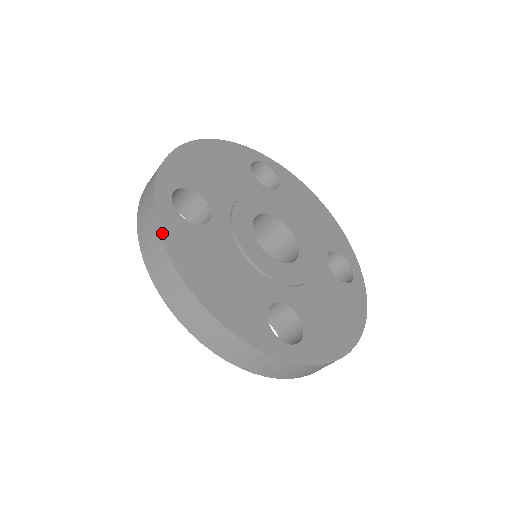
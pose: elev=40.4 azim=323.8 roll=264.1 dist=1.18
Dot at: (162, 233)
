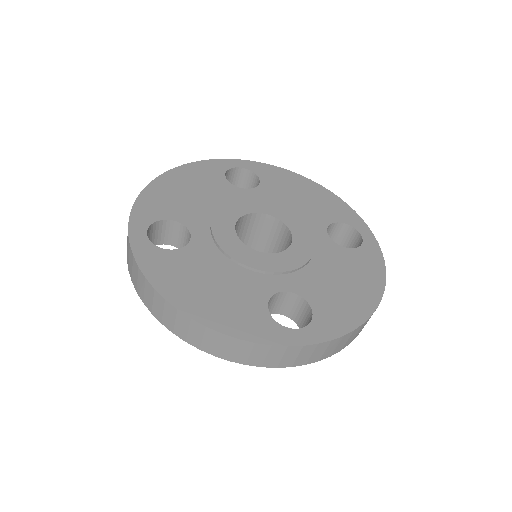
Dot at: (142, 269)
